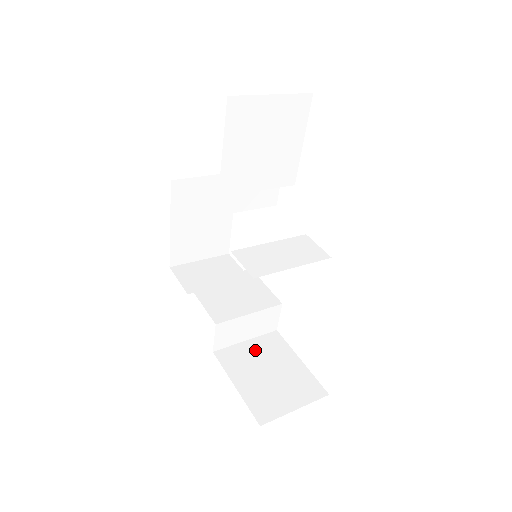
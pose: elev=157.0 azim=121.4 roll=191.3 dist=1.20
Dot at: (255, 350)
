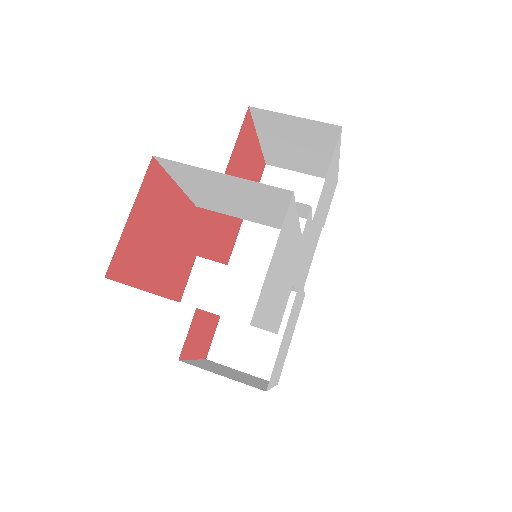
Dot at: occluded
